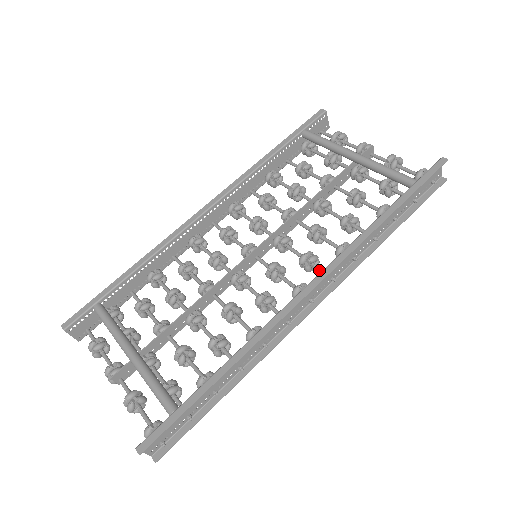
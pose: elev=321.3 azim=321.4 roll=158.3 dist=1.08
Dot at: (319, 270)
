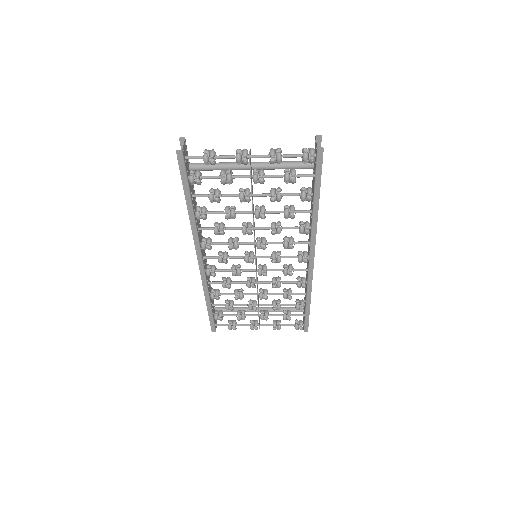
Dot at: (298, 269)
